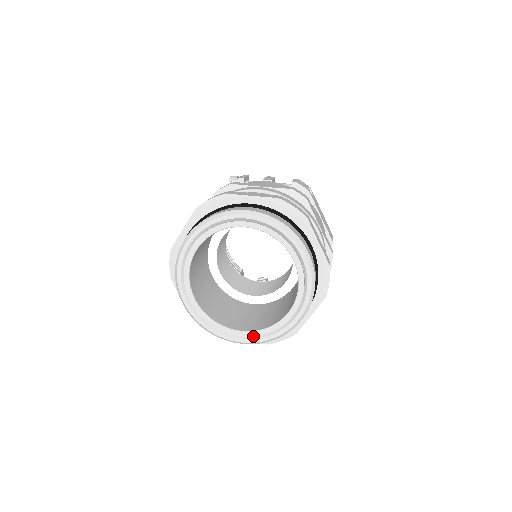
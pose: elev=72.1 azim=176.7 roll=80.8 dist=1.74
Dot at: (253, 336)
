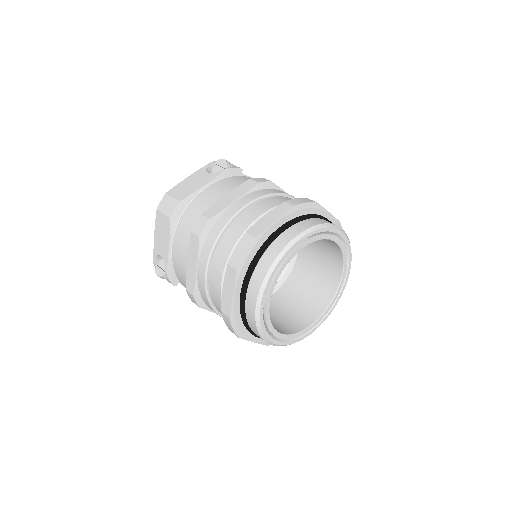
Dot at: (286, 339)
